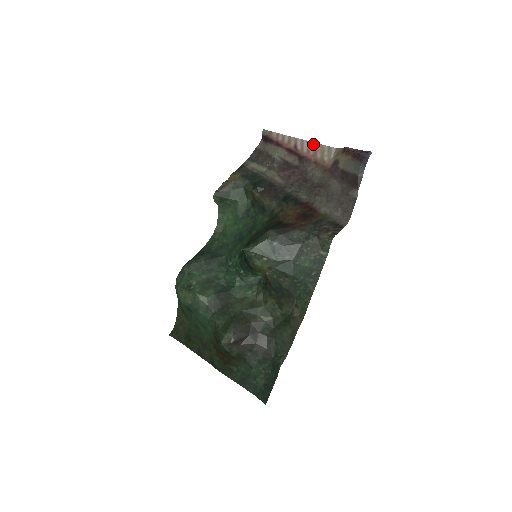
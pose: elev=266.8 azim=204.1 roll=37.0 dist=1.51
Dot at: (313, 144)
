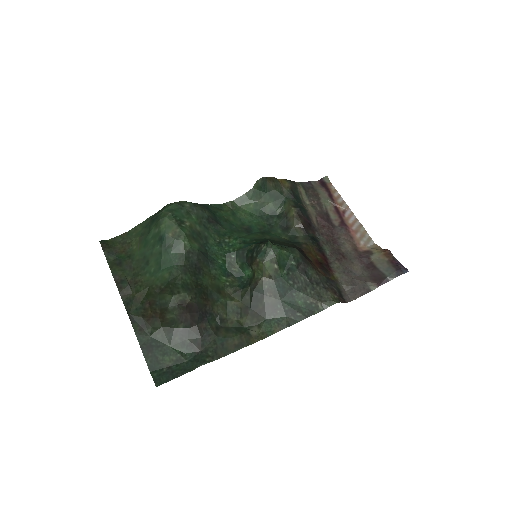
Dot at: (360, 224)
